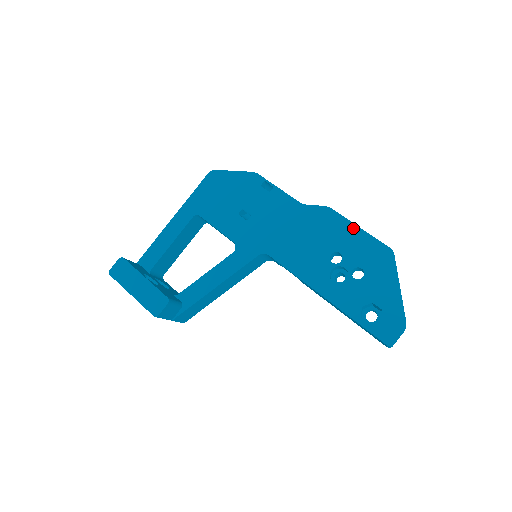
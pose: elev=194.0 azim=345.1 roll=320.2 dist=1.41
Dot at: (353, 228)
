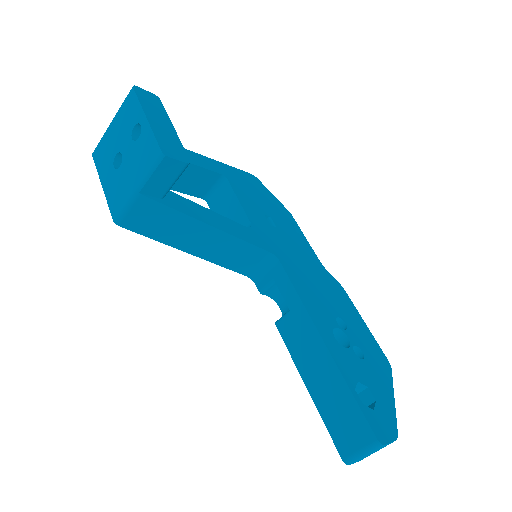
Dot at: (361, 319)
